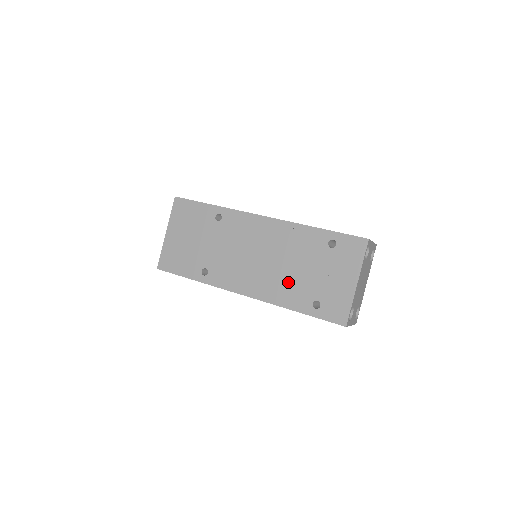
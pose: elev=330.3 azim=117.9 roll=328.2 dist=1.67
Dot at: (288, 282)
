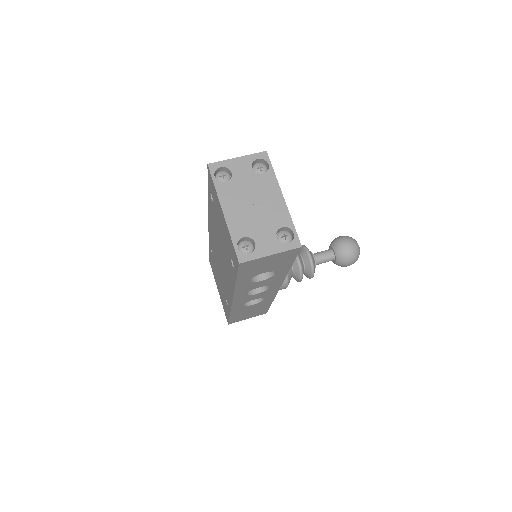
Dot at: (226, 261)
